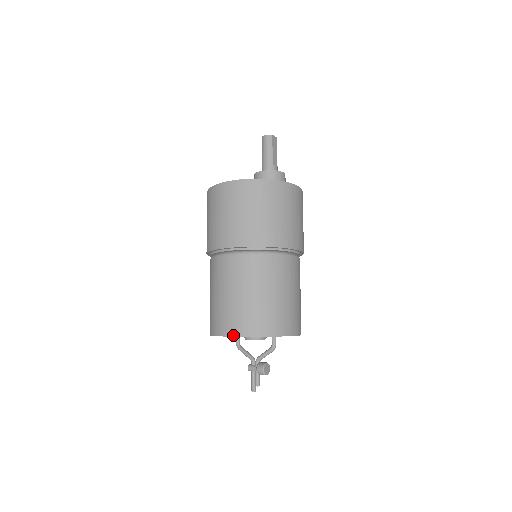
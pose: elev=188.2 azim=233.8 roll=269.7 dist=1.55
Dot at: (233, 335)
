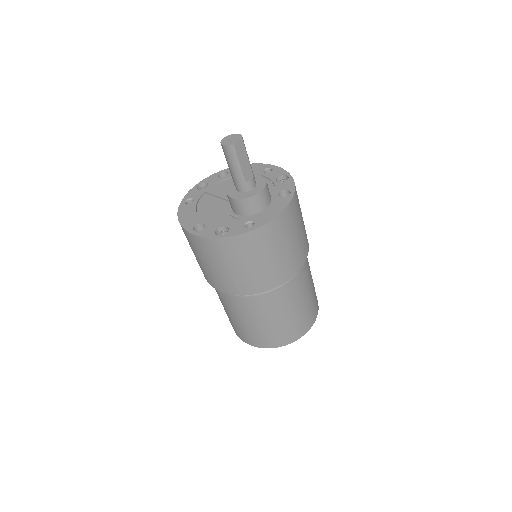
Dot at: occluded
